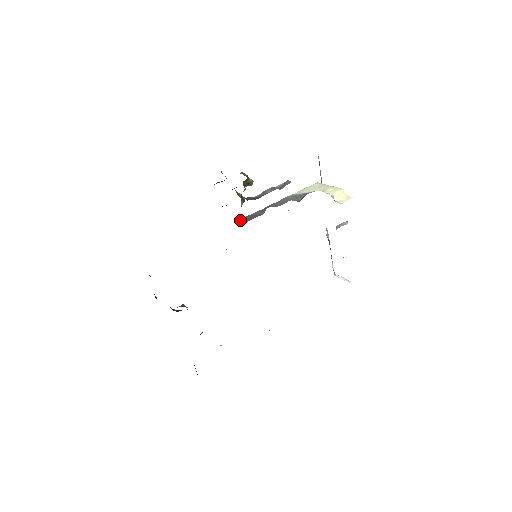
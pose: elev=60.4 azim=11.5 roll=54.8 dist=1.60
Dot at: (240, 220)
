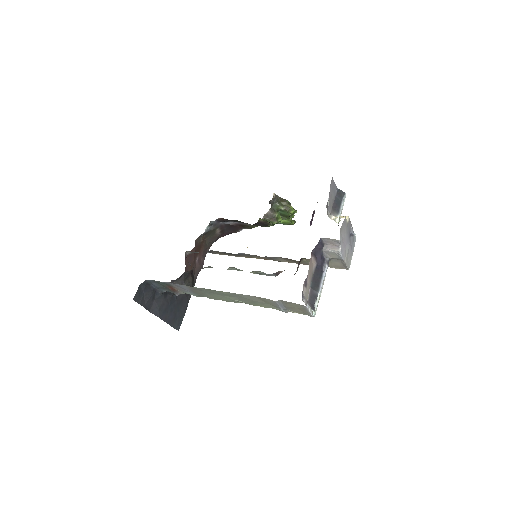
Dot at: occluded
